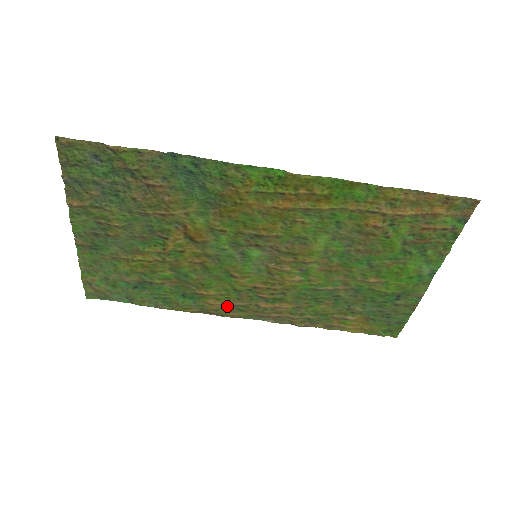
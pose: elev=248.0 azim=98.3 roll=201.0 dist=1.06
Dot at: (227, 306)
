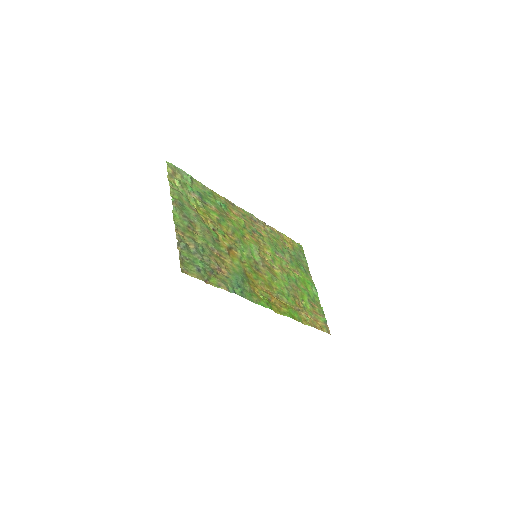
Dot at: (238, 214)
